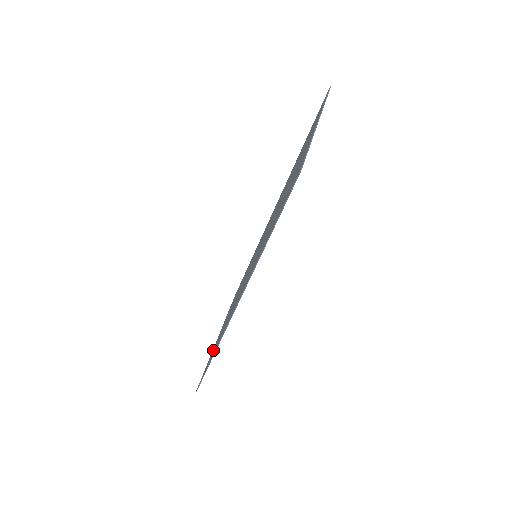
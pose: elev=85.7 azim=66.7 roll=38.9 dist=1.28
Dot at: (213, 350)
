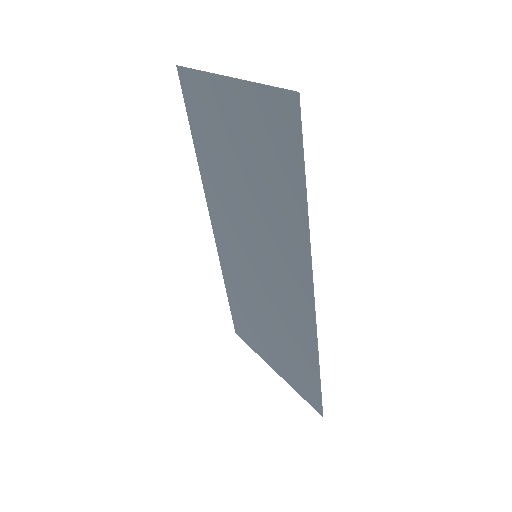
Dot at: (294, 372)
